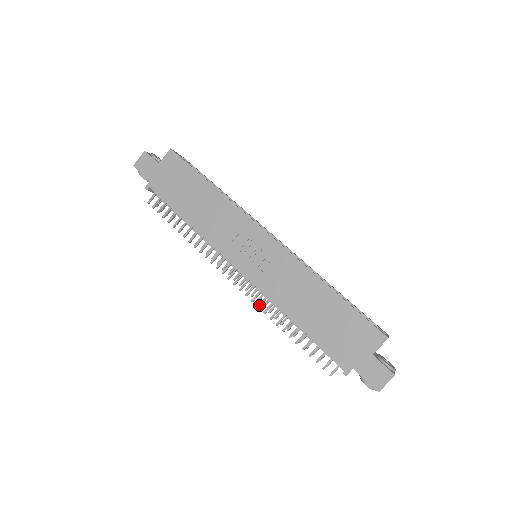
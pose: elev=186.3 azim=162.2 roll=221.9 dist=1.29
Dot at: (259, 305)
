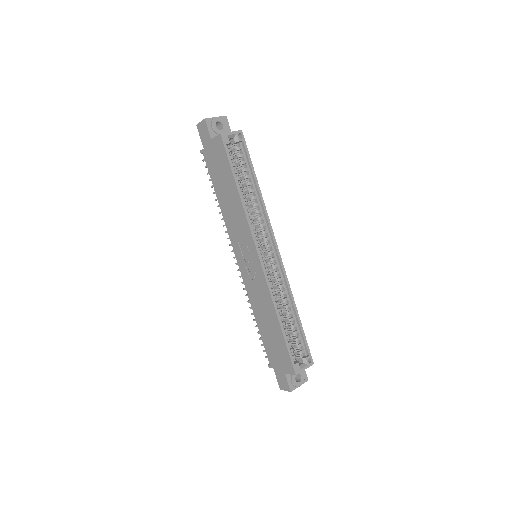
Dot at: (244, 289)
